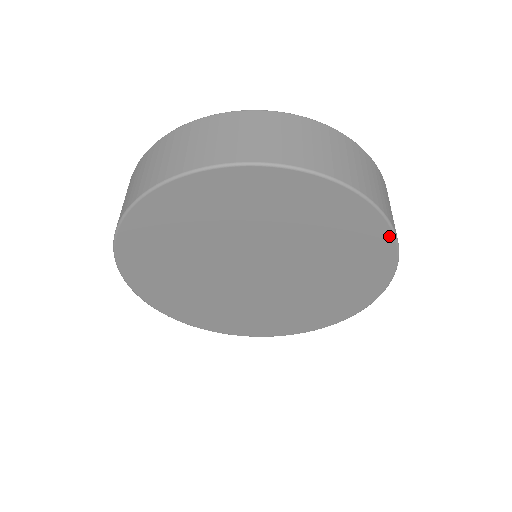
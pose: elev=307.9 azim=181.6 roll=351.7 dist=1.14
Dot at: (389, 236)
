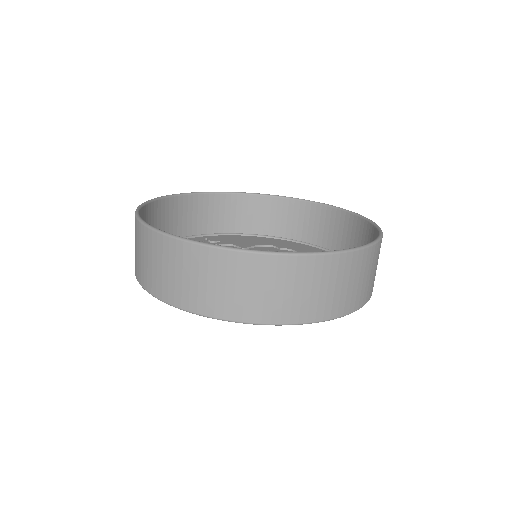
Dot at: occluded
